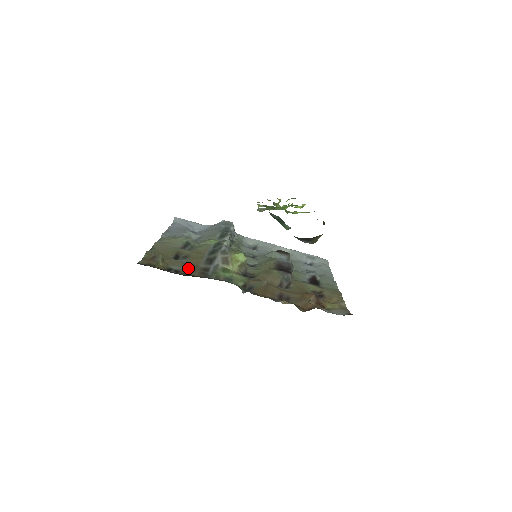
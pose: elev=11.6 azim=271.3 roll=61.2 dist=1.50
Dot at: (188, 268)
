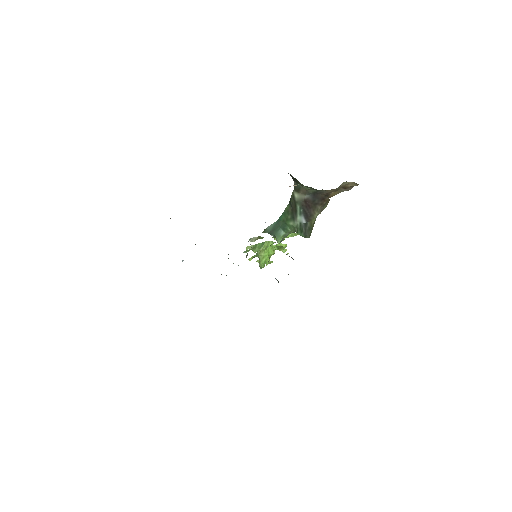
Dot at: occluded
